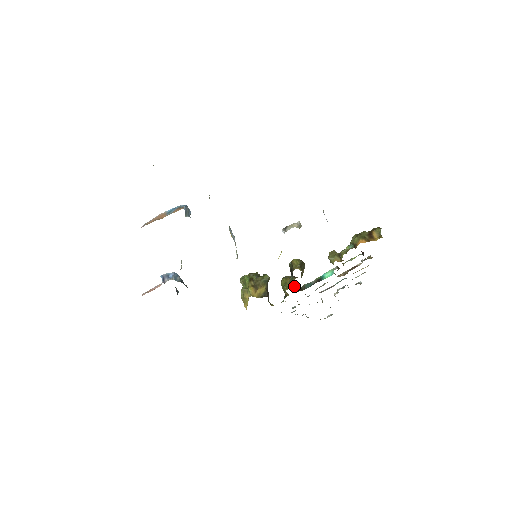
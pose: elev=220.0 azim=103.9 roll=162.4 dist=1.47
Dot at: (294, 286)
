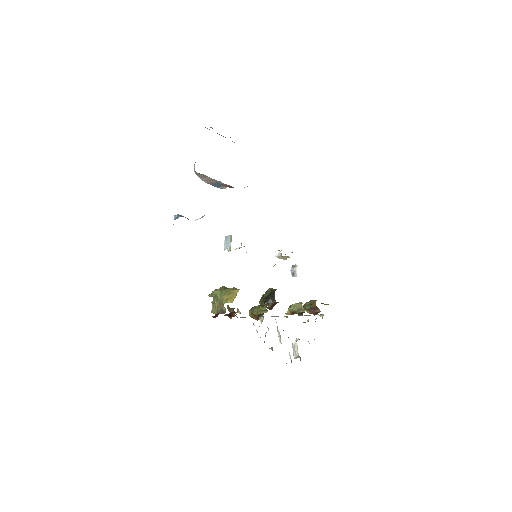
Dot at: occluded
